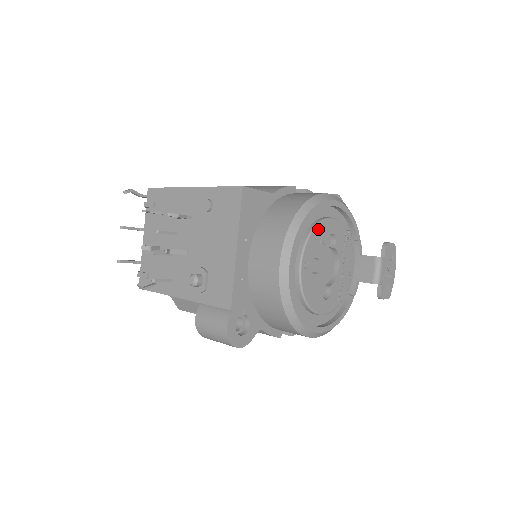
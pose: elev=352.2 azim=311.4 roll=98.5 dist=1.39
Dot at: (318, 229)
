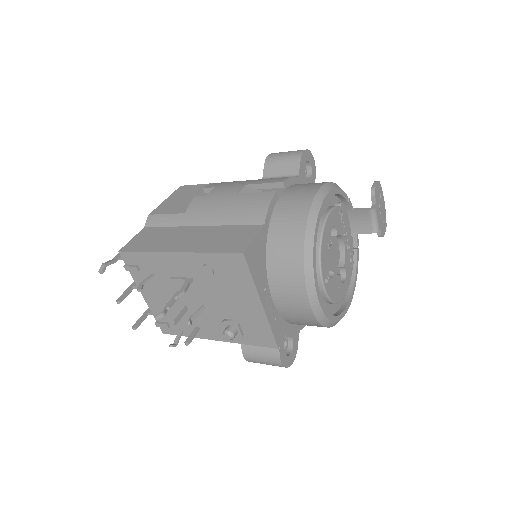
Dot at: (323, 241)
